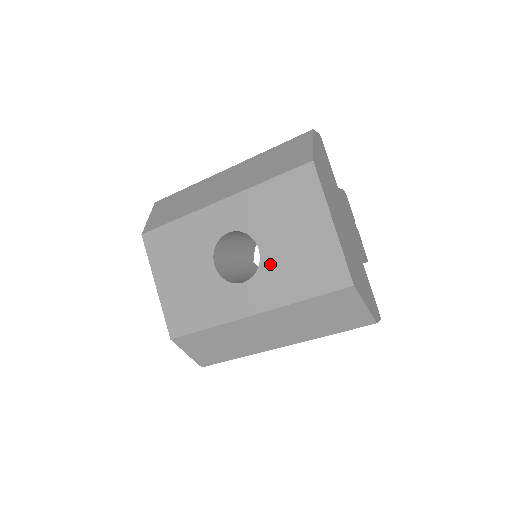
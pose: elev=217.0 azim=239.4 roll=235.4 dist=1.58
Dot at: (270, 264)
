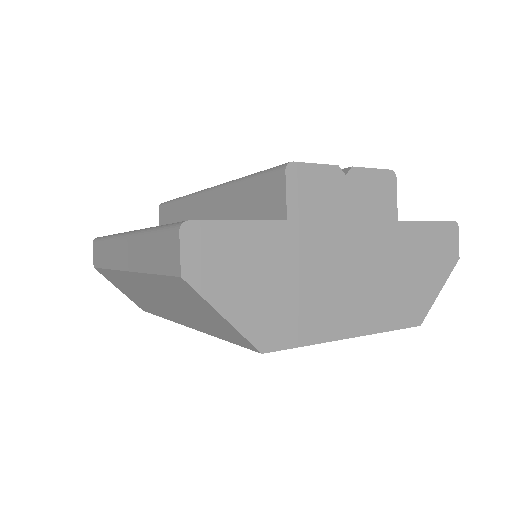
Dot at: occluded
